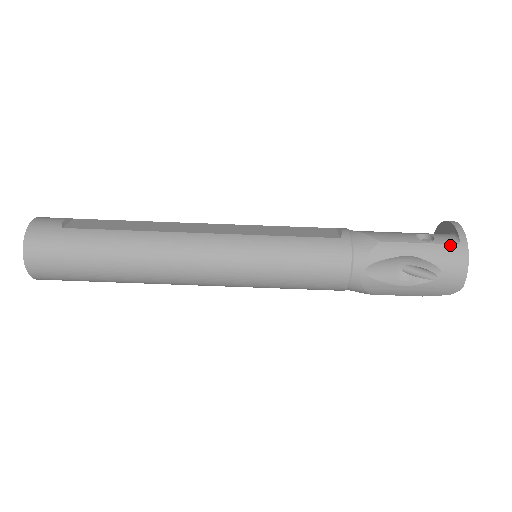
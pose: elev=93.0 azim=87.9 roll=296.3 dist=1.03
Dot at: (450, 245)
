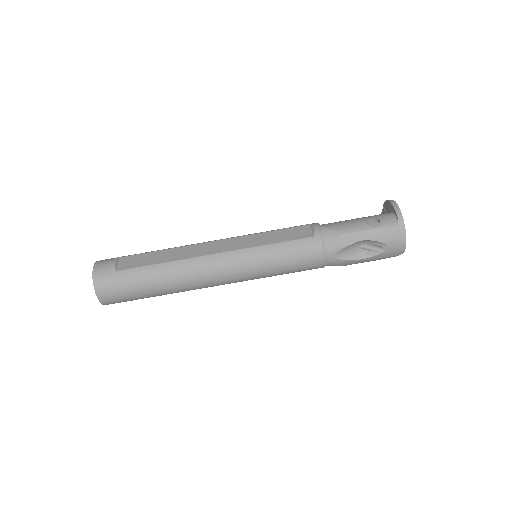
Dot at: (392, 226)
